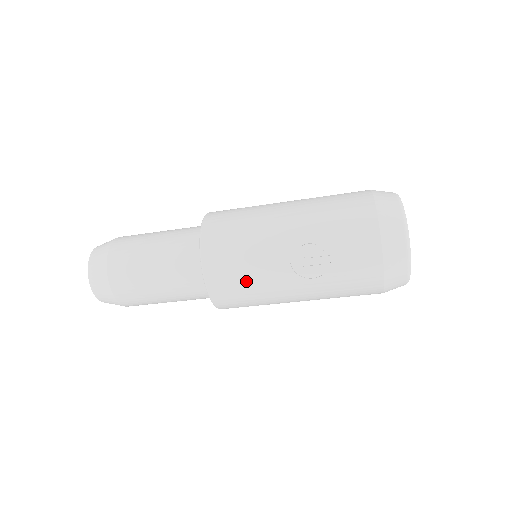
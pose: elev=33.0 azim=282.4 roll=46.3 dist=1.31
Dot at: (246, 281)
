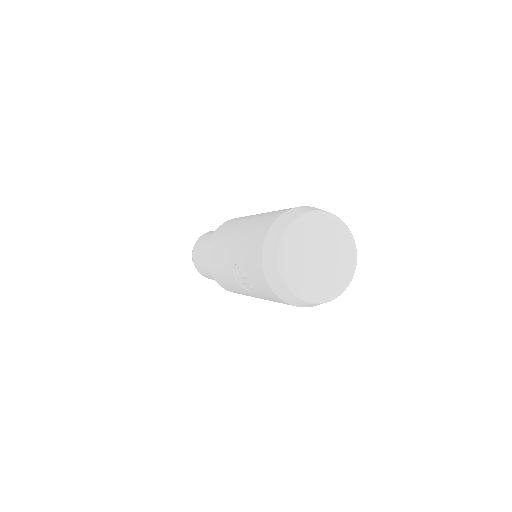
Dot at: (228, 285)
